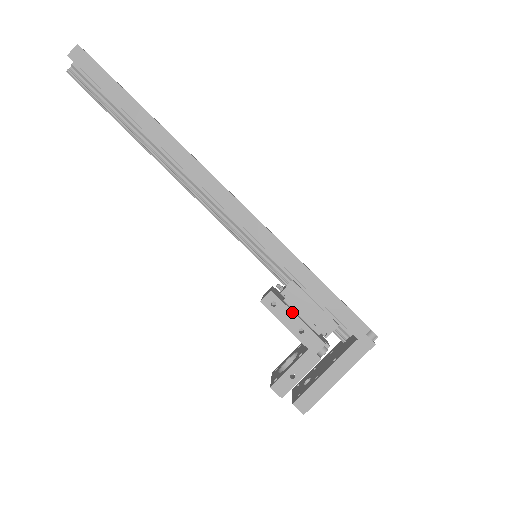
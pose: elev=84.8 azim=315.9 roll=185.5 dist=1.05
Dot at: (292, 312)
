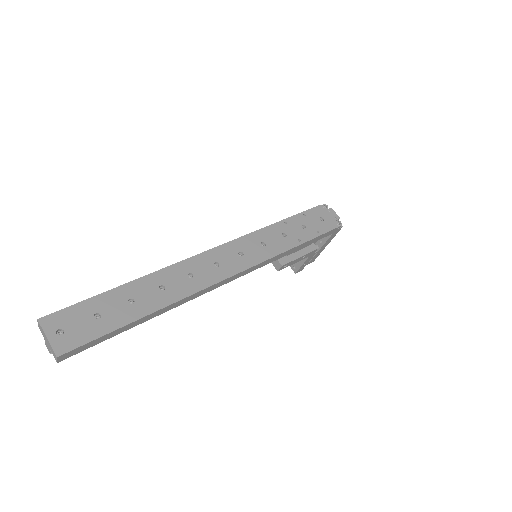
Dot at: (296, 259)
